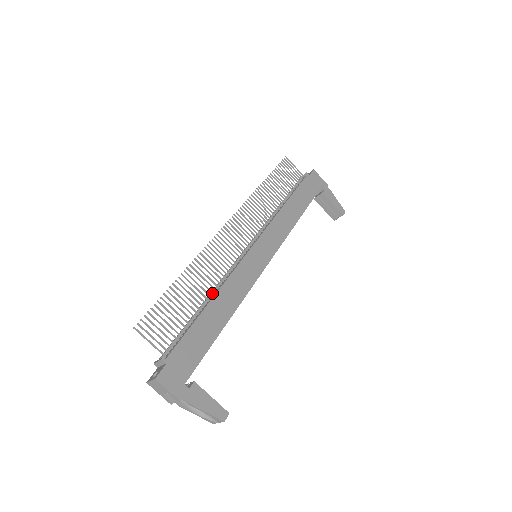
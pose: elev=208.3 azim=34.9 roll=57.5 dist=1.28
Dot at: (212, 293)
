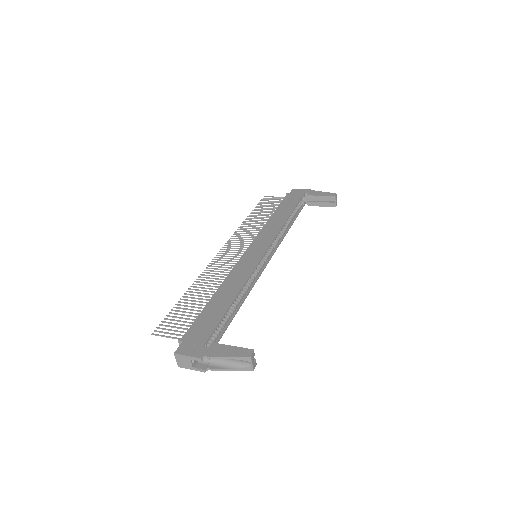
Dot at: occluded
